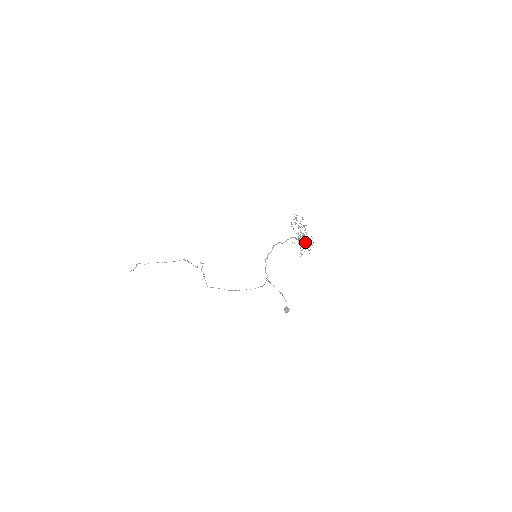
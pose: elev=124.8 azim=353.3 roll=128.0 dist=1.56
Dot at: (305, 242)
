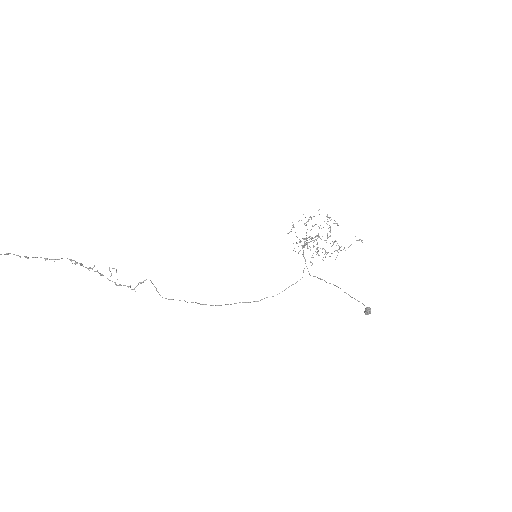
Dot at: (317, 248)
